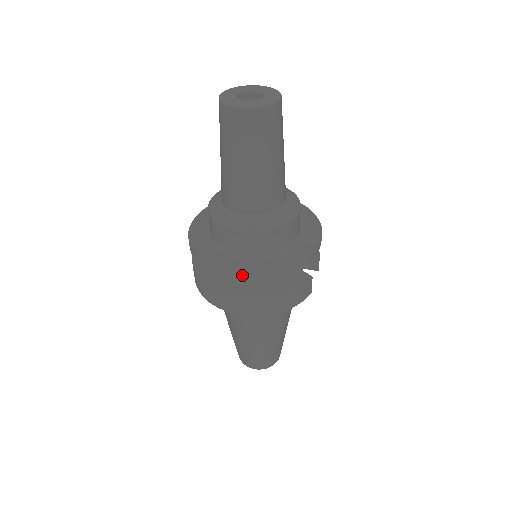
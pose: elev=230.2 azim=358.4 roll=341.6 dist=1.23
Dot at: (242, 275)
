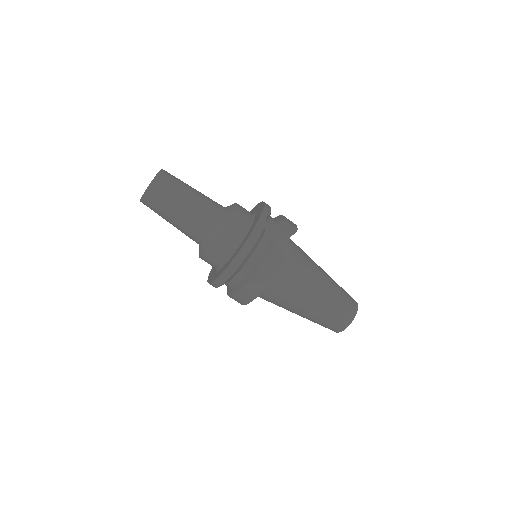
Dot at: (224, 273)
